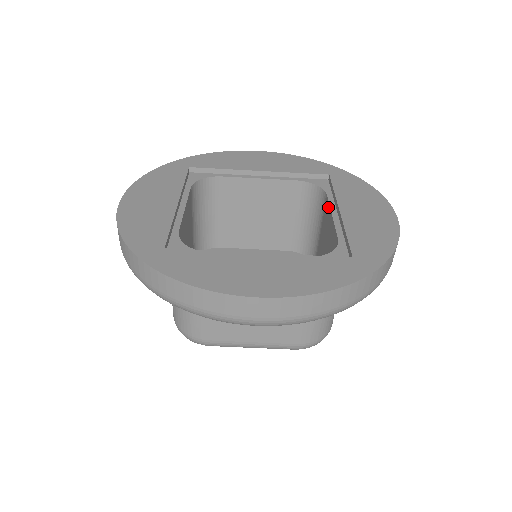
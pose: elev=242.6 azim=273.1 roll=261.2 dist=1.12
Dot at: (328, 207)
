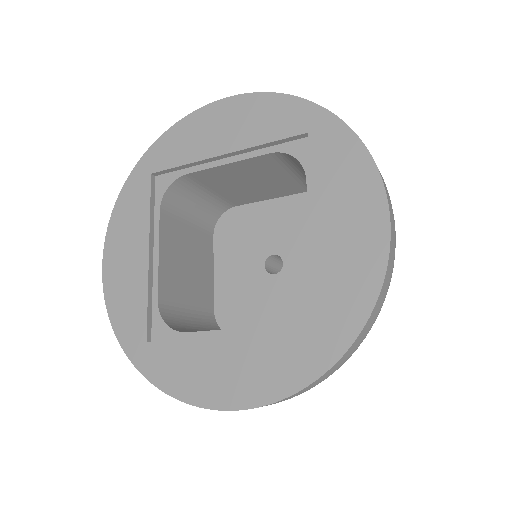
Dot at: (309, 203)
